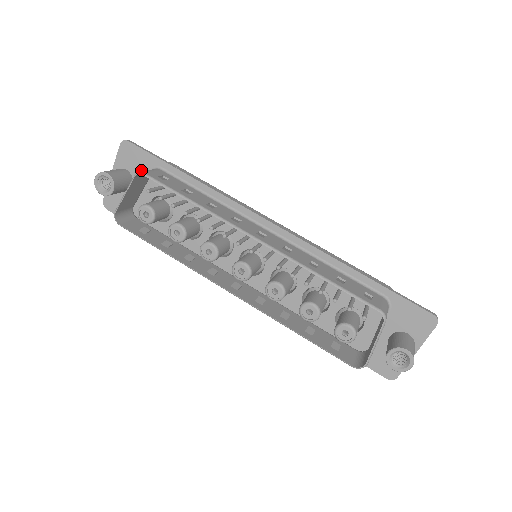
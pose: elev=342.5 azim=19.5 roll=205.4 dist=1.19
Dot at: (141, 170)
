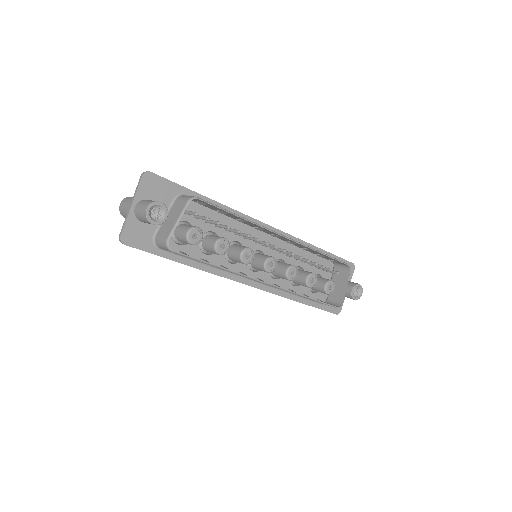
Dot at: (165, 199)
